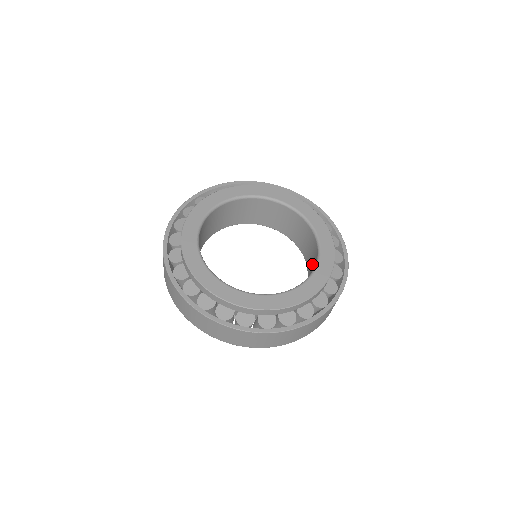
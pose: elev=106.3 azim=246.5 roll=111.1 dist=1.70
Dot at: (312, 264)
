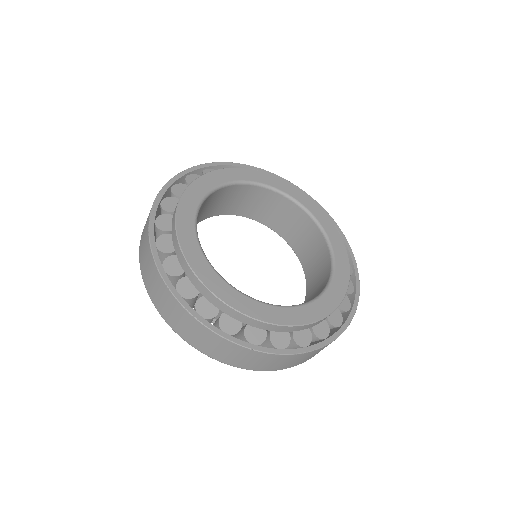
Dot at: (318, 273)
